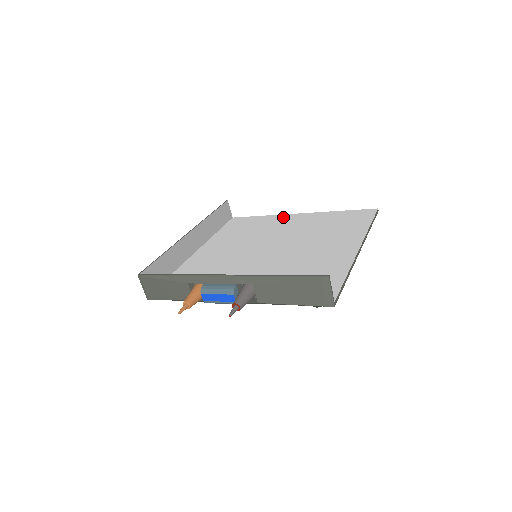
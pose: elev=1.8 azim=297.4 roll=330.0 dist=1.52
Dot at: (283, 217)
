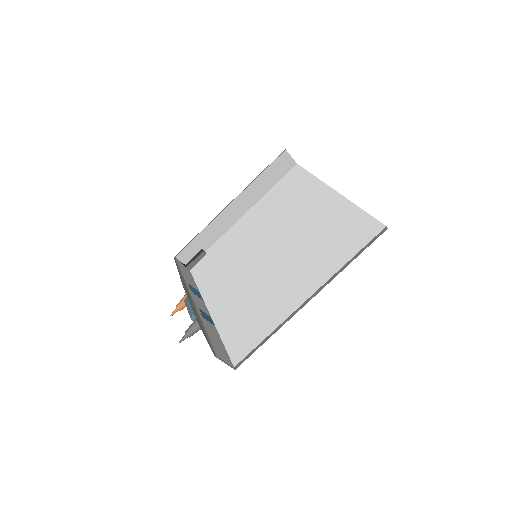
Dot at: (319, 190)
